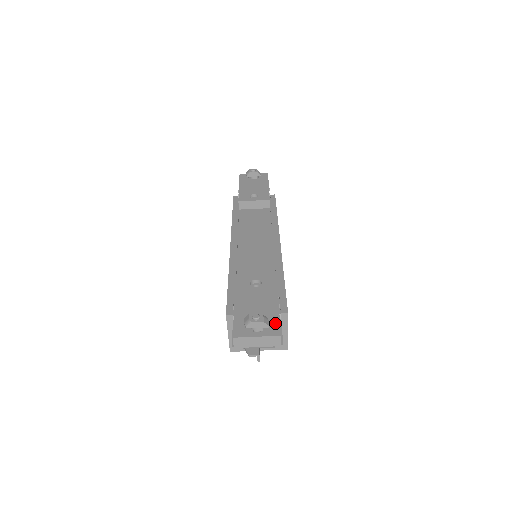
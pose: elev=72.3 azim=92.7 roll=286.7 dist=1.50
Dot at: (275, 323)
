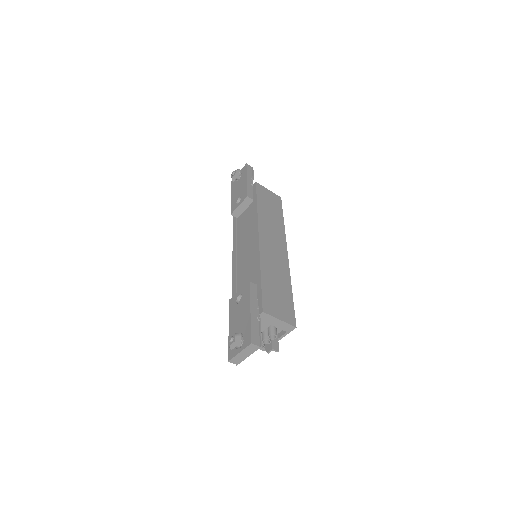
Dot at: (248, 333)
